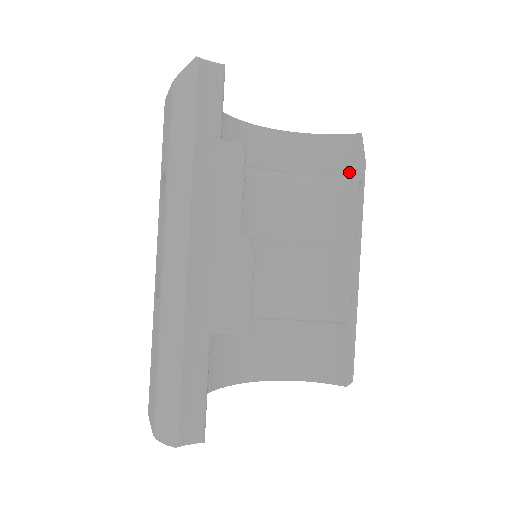
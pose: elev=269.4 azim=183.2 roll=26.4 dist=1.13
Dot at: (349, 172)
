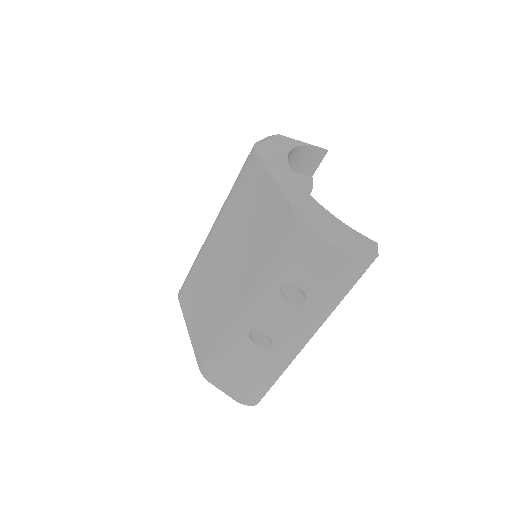
Dot at: (307, 174)
